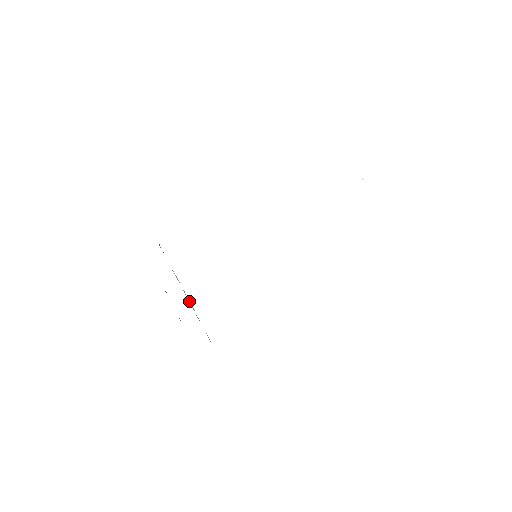
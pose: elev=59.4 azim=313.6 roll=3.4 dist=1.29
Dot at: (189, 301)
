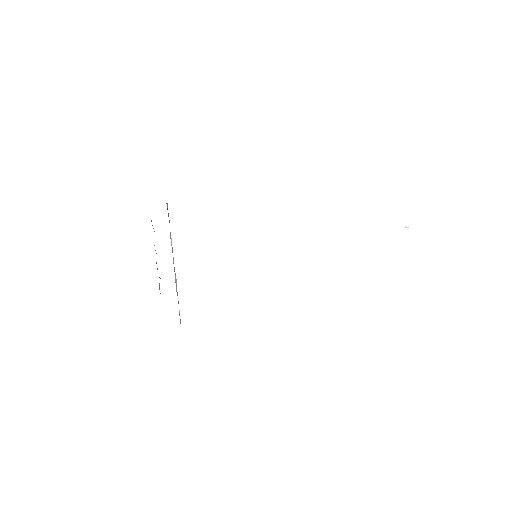
Dot at: occluded
